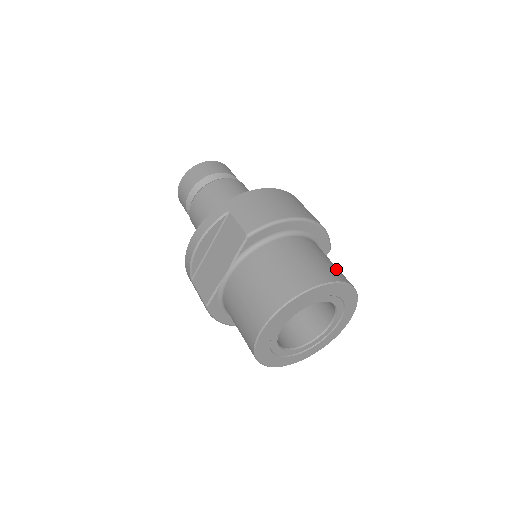
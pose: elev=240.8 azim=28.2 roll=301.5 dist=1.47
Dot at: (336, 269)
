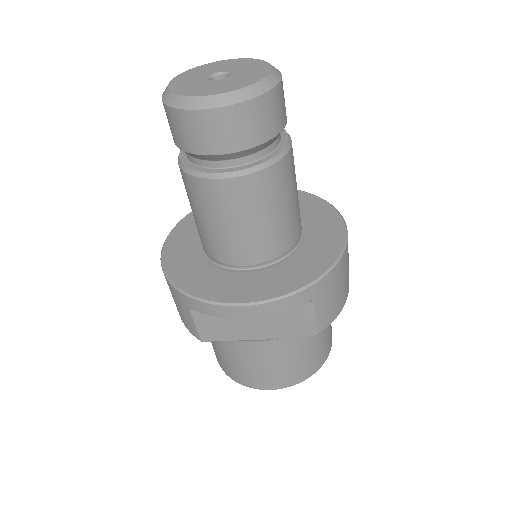
Dot at: occluded
